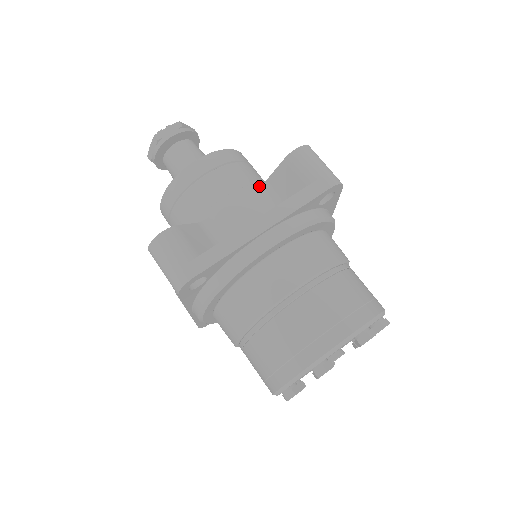
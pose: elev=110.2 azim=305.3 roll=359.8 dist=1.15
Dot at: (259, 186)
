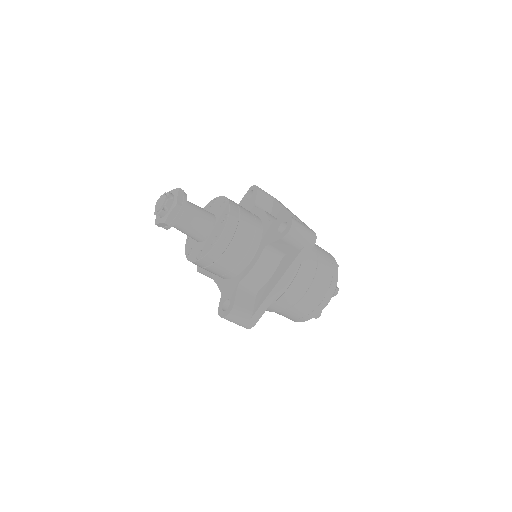
Dot at: (264, 249)
